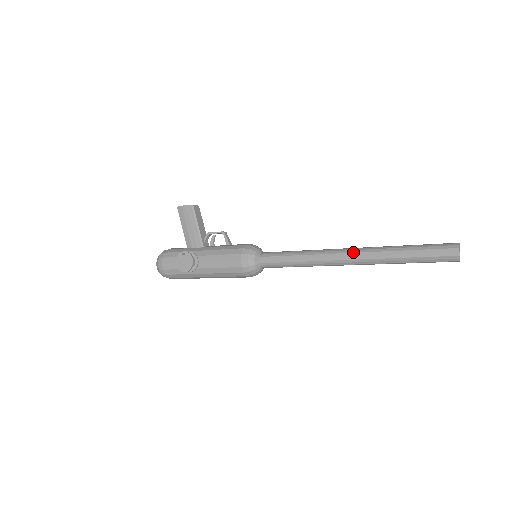
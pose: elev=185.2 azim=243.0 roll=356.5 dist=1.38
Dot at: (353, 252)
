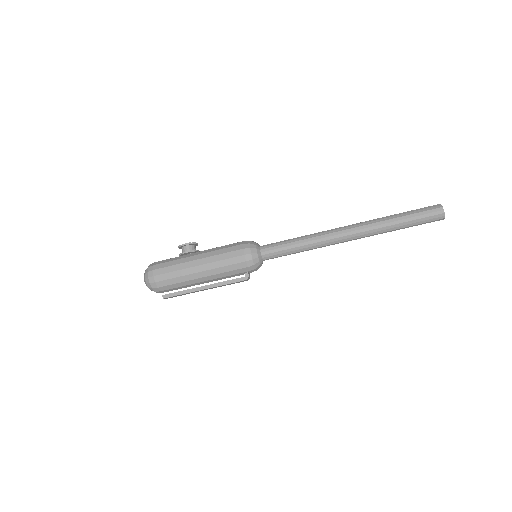
Dot at: occluded
